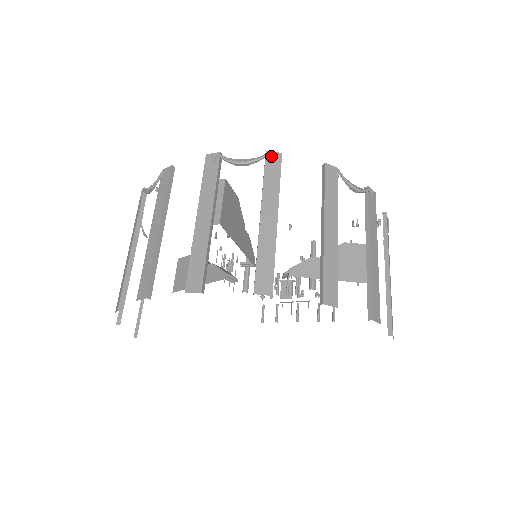
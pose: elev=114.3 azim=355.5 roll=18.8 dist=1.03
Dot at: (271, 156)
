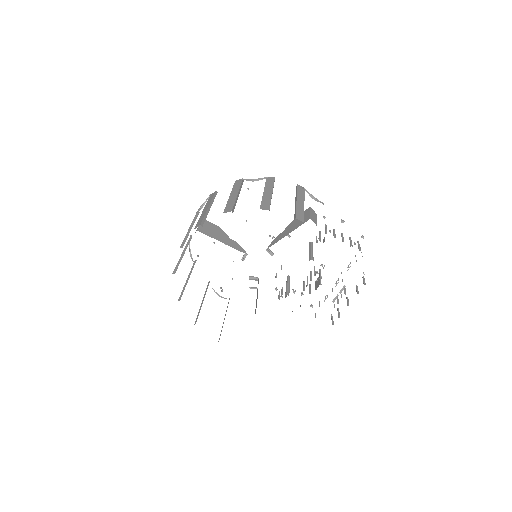
Dot at: occluded
